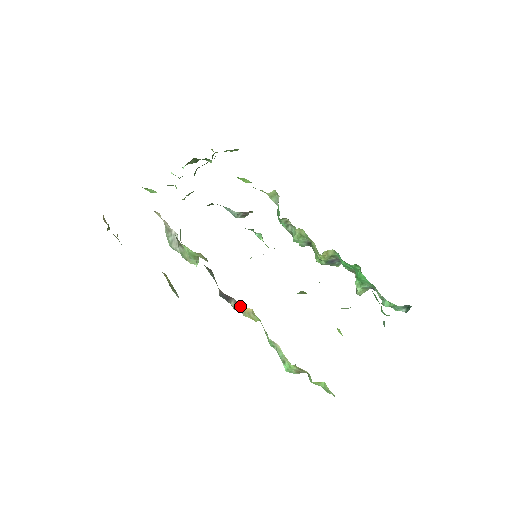
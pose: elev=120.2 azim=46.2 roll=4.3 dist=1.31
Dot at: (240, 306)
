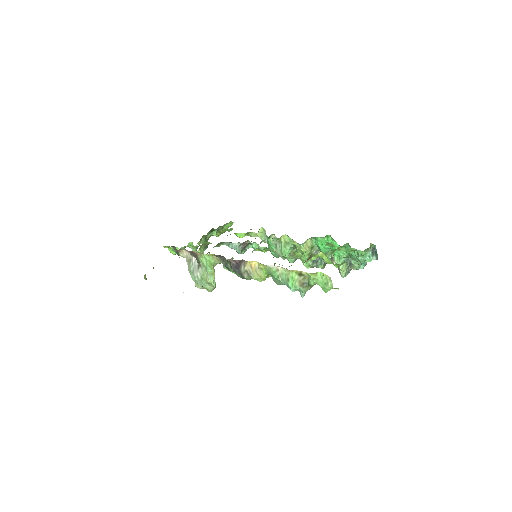
Dot at: (248, 265)
